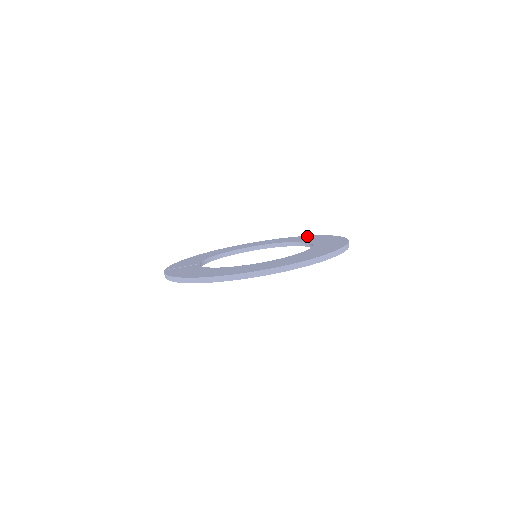
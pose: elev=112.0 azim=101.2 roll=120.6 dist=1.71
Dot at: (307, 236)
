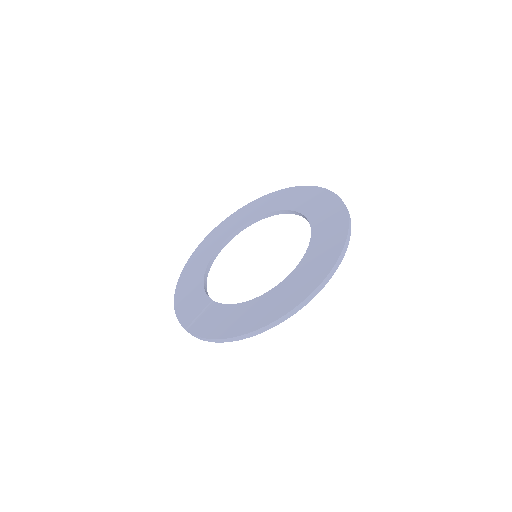
Dot at: (265, 198)
